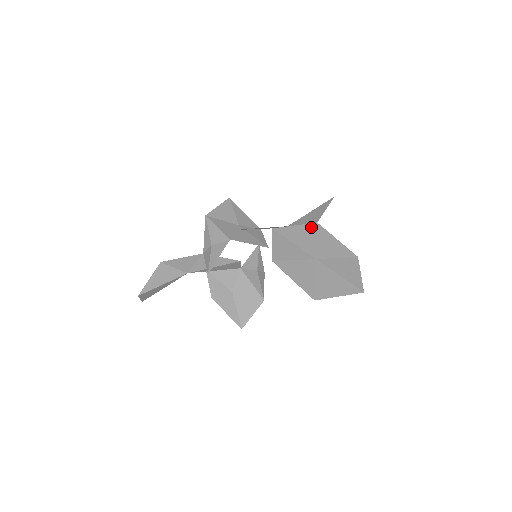
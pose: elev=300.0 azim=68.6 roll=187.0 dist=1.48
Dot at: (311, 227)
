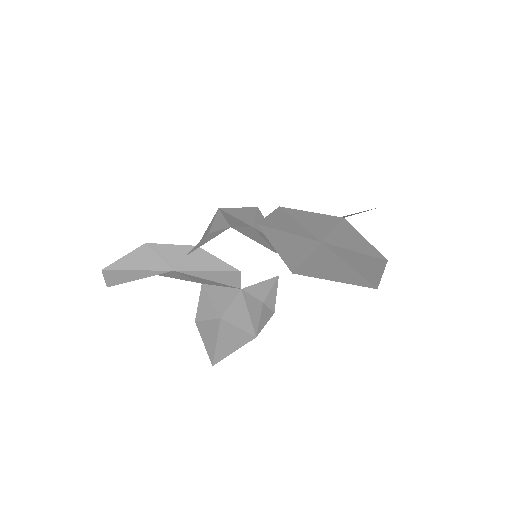
Dot at: (333, 218)
